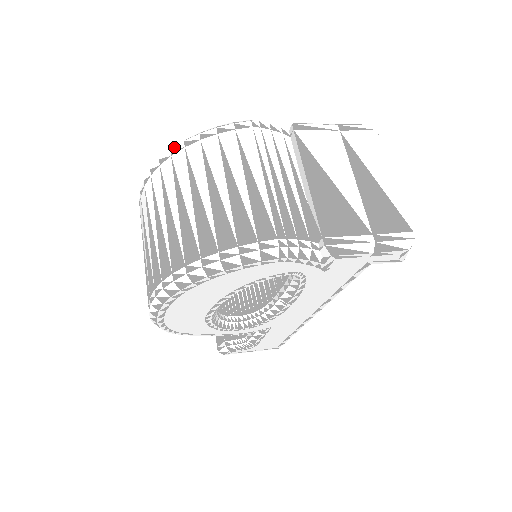
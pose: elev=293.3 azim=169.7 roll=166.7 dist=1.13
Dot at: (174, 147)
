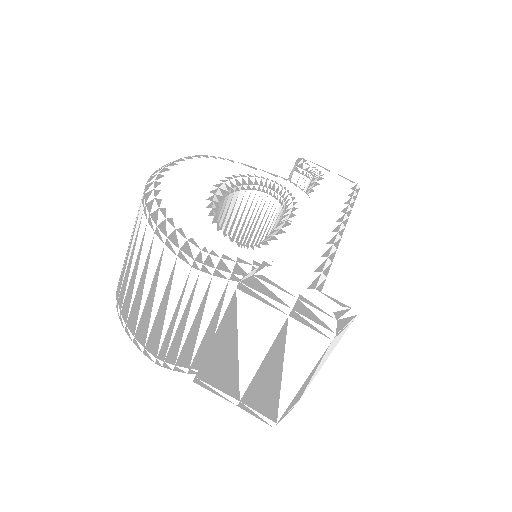
Dot at: (146, 207)
